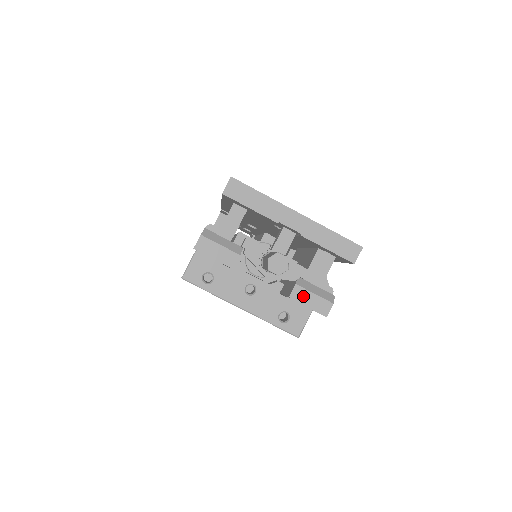
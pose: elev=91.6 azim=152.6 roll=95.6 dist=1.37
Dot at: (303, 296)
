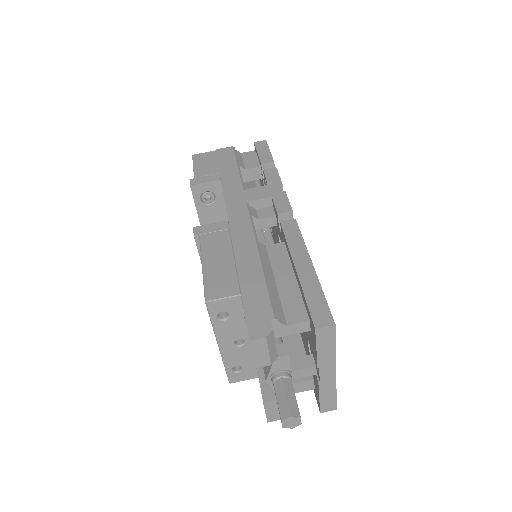
Dot at: (272, 407)
